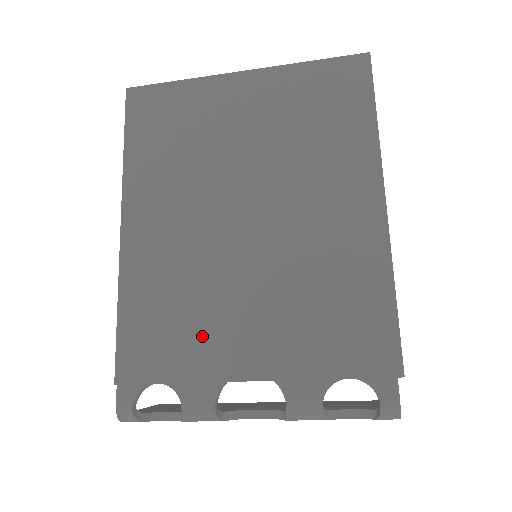
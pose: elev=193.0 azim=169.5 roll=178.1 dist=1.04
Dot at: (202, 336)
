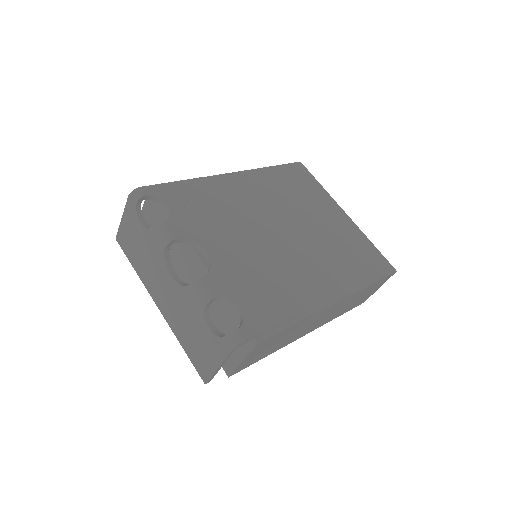
Dot at: (209, 223)
